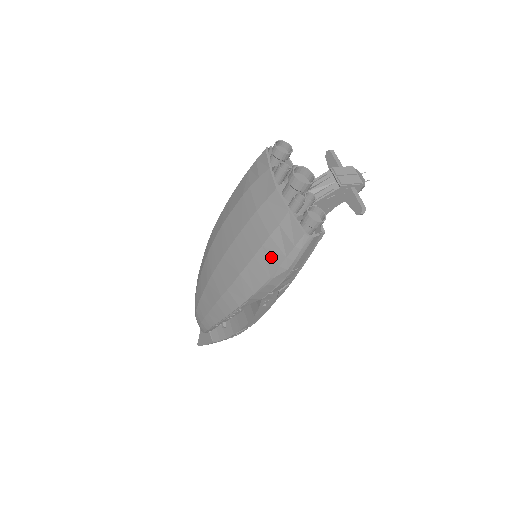
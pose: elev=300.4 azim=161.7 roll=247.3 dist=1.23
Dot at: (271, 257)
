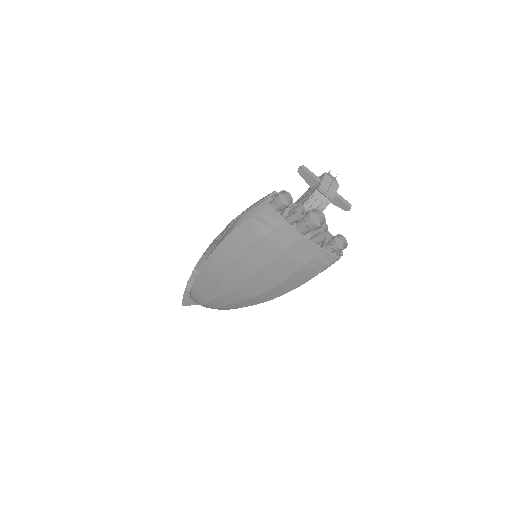
Dot at: (307, 274)
